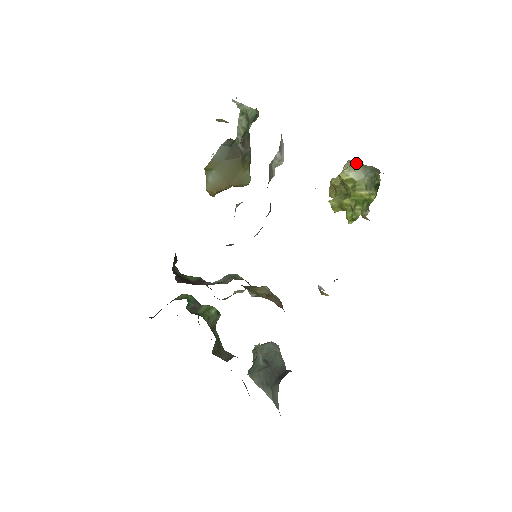
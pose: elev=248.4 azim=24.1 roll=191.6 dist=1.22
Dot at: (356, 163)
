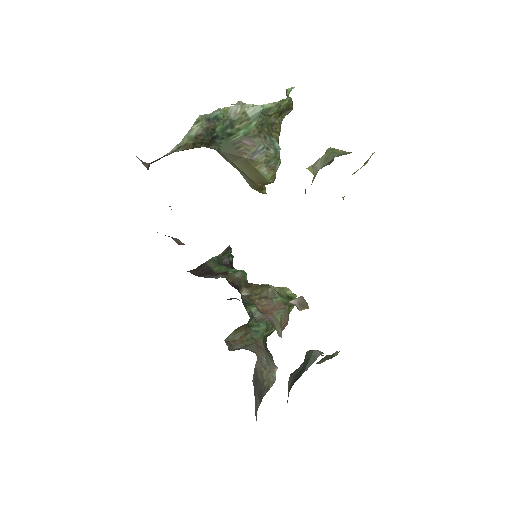
Dot at: (327, 152)
